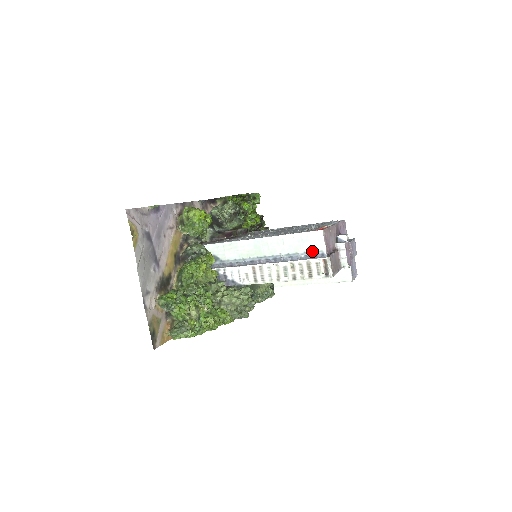
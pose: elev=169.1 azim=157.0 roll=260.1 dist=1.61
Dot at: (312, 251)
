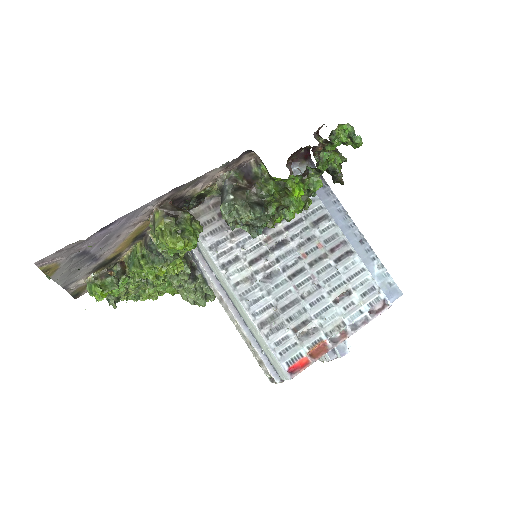
Dot at: (273, 364)
